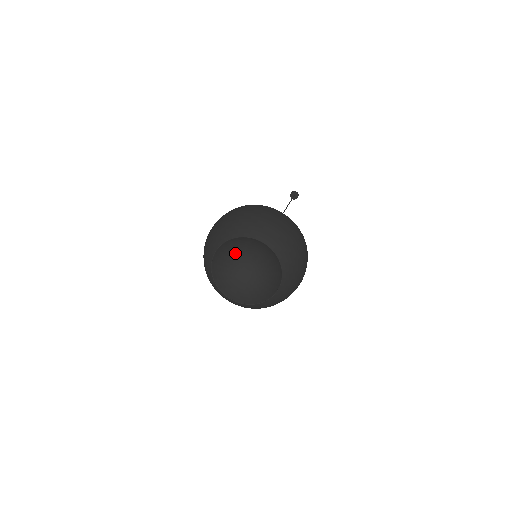
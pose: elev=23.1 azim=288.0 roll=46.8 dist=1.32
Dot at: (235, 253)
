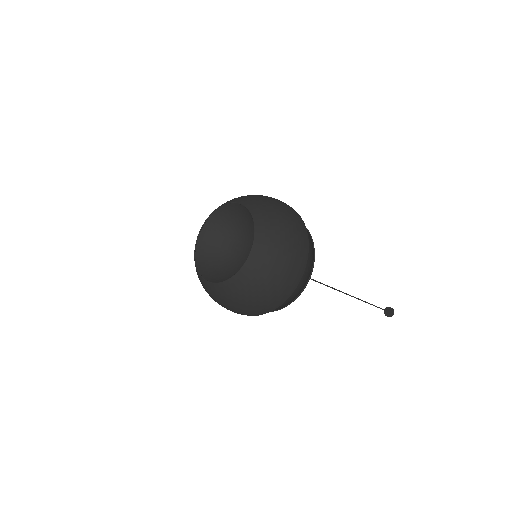
Dot at: (223, 255)
